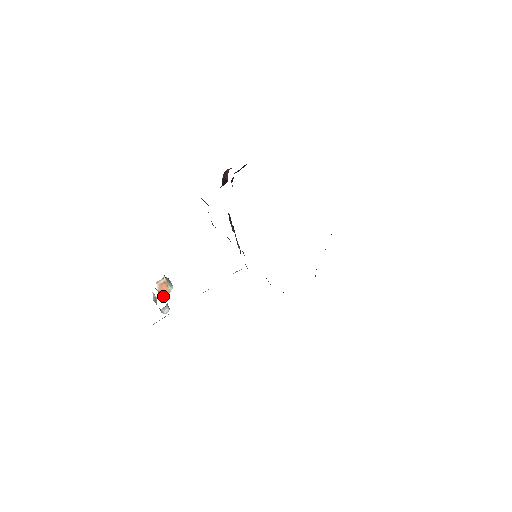
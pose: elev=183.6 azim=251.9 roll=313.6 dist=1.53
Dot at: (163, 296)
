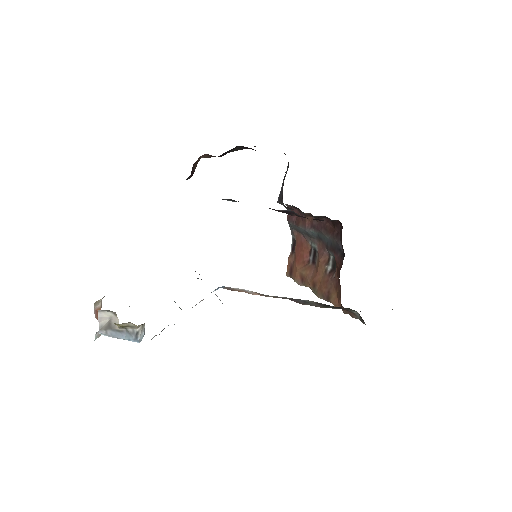
Dot at: (98, 333)
